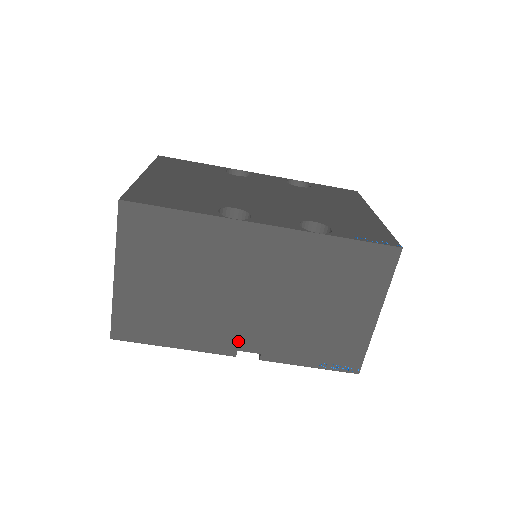
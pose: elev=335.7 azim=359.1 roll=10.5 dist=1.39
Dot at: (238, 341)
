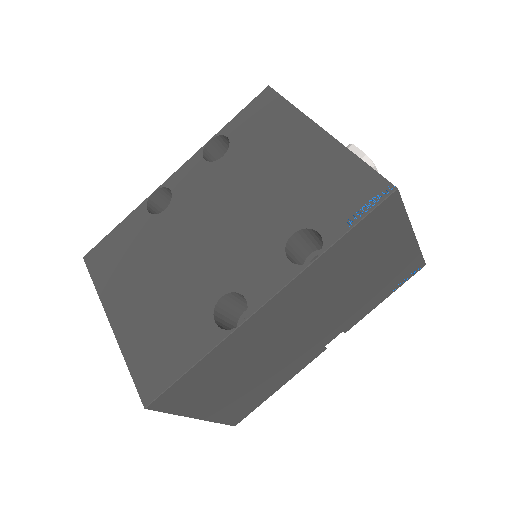
Dot at: (320, 345)
